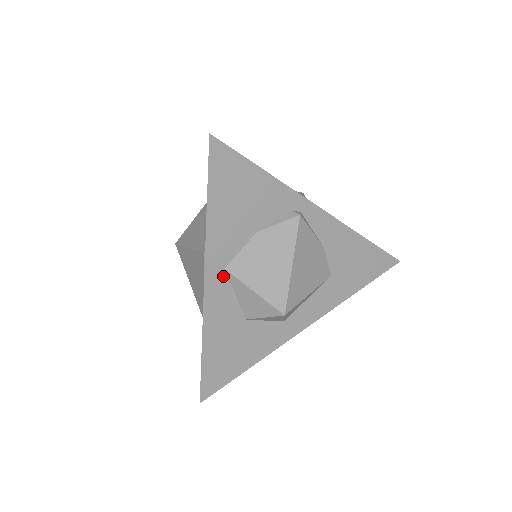
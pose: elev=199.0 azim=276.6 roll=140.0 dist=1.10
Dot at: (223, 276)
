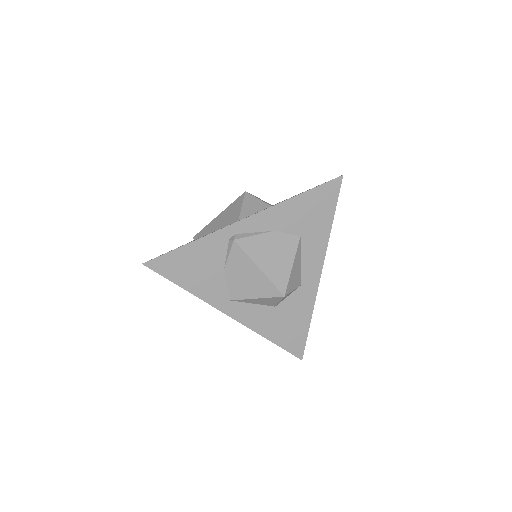
Dot at: (234, 304)
